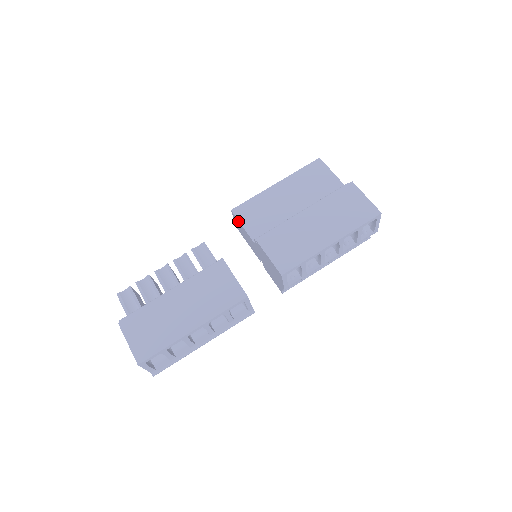
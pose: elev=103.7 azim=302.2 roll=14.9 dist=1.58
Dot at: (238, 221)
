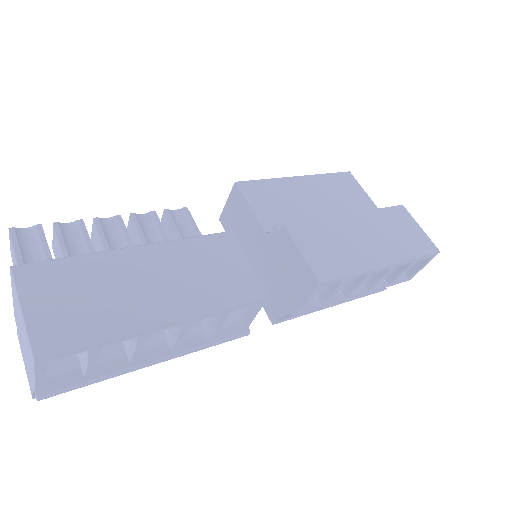
Dot at: (243, 199)
